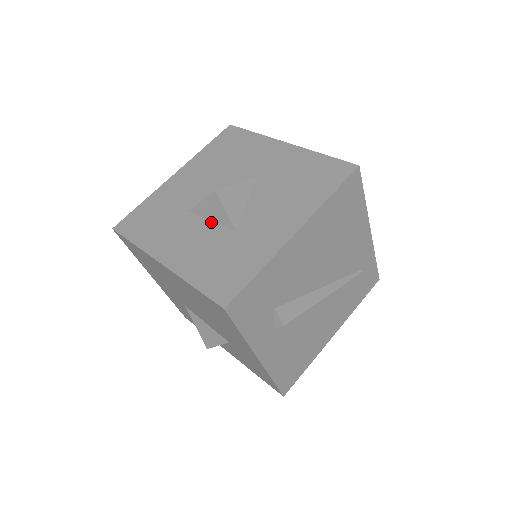
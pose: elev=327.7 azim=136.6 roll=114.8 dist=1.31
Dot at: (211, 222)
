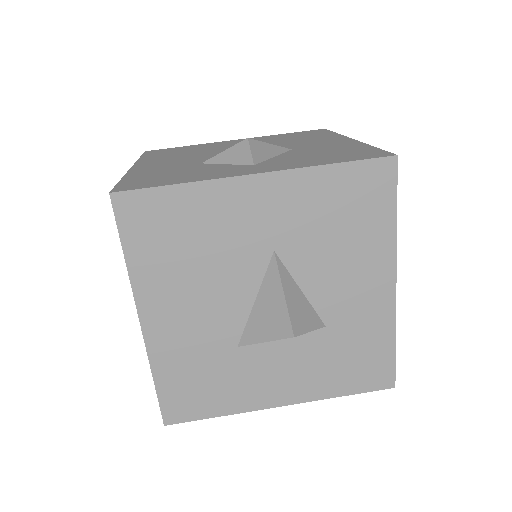
Dot at: (285, 339)
